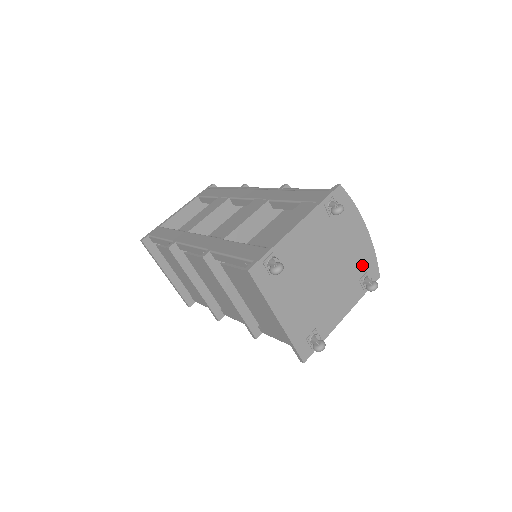
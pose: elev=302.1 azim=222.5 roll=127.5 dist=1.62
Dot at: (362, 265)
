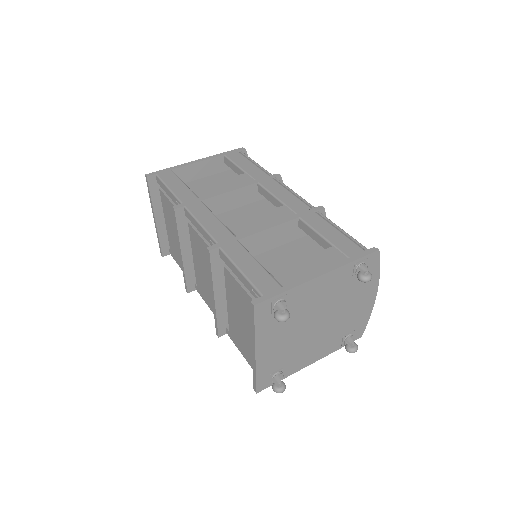
Dot at: (353, 324)
